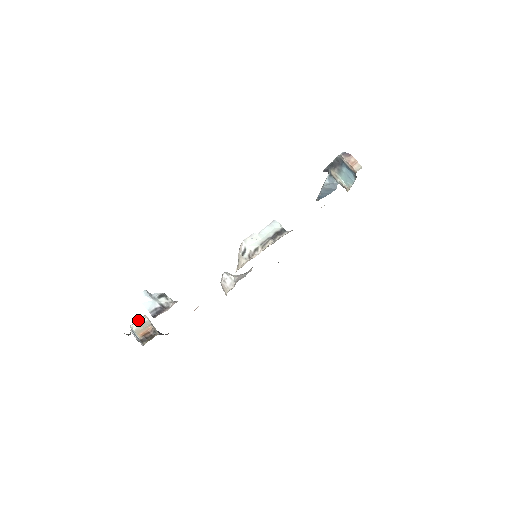
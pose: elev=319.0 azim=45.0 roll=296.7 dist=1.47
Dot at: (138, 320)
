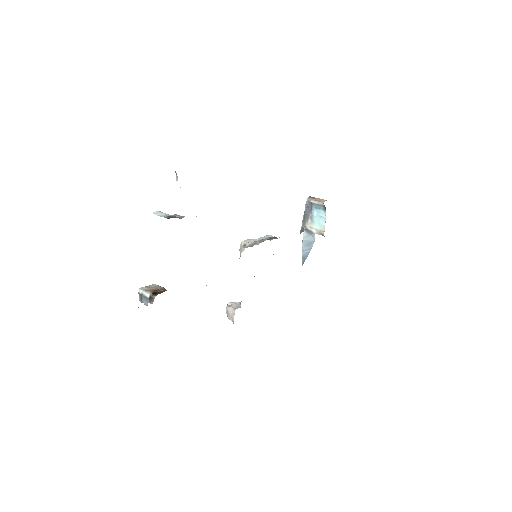
Dot at: (147, 286)
